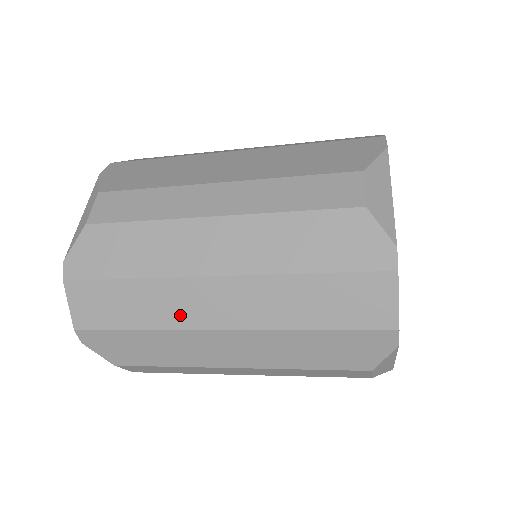
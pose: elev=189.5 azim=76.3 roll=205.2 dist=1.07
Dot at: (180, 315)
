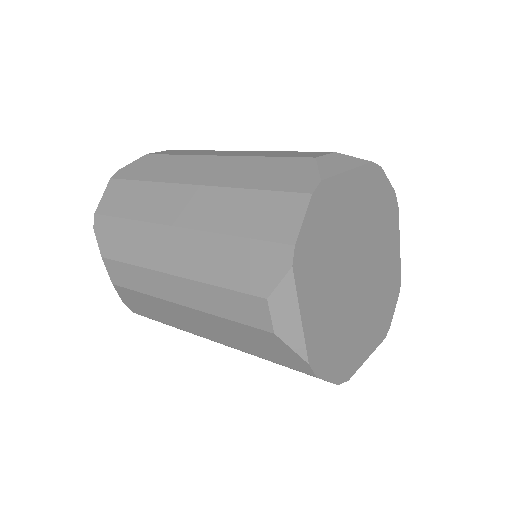
Dot at: (158, 211)
